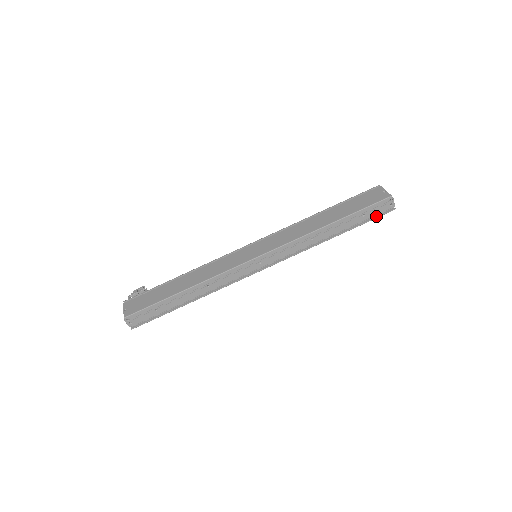
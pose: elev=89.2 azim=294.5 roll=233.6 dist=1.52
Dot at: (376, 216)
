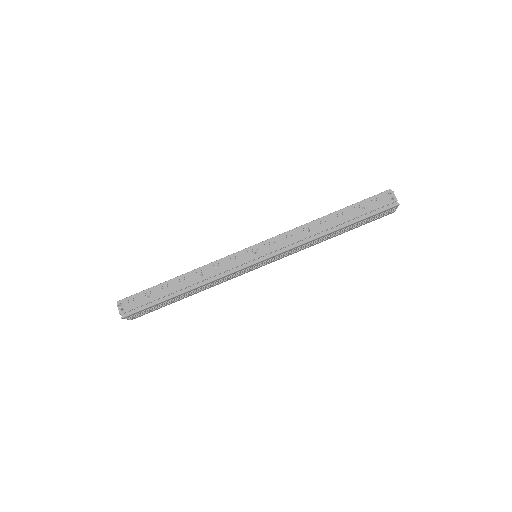
Dot at: (379, 211)
